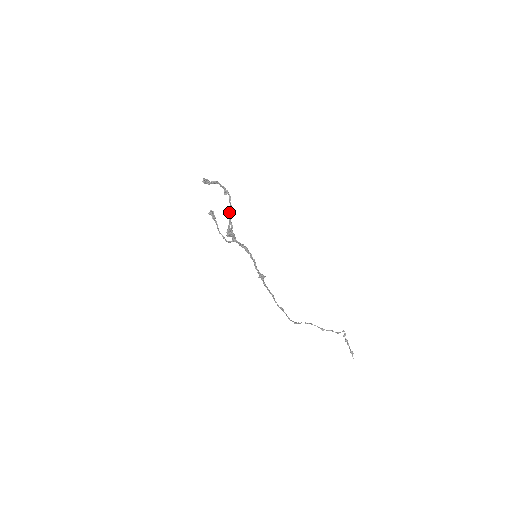
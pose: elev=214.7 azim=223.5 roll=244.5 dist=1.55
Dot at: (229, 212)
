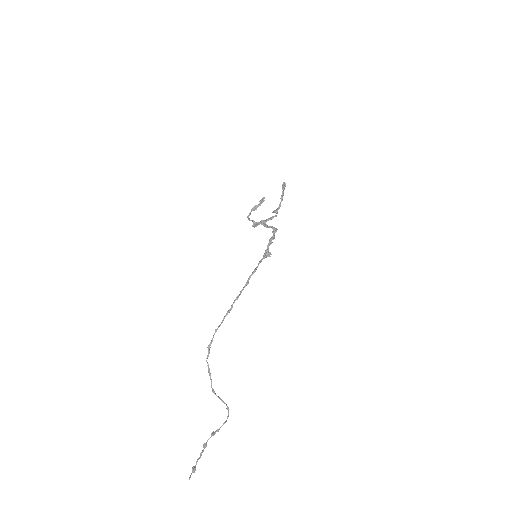
Dot at: occluded
